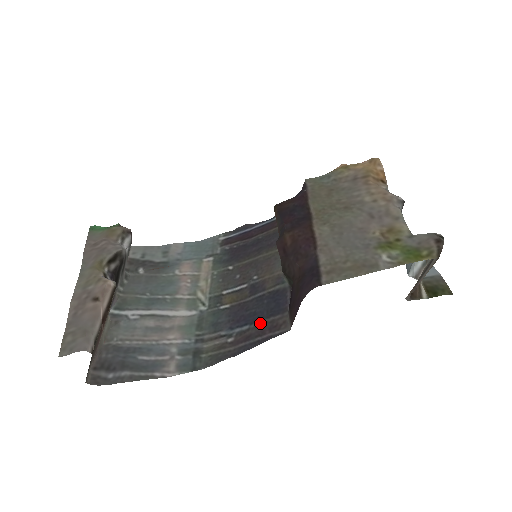
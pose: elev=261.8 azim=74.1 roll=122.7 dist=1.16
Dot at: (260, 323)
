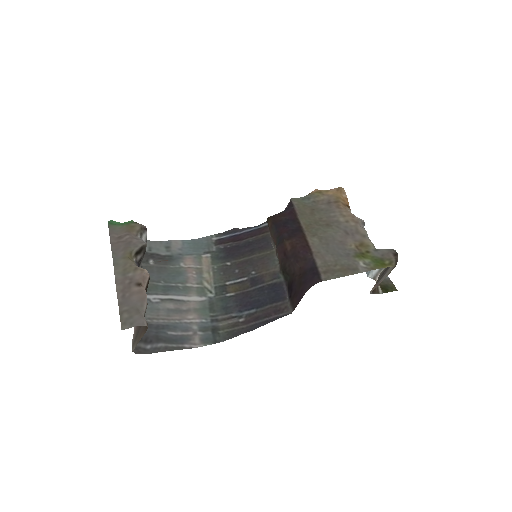
Dot at: (265, 308)
